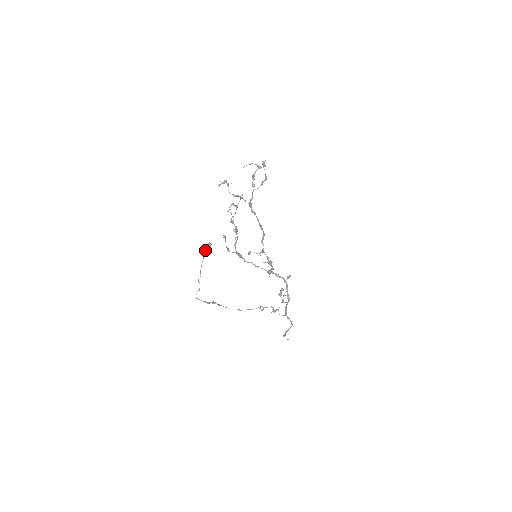
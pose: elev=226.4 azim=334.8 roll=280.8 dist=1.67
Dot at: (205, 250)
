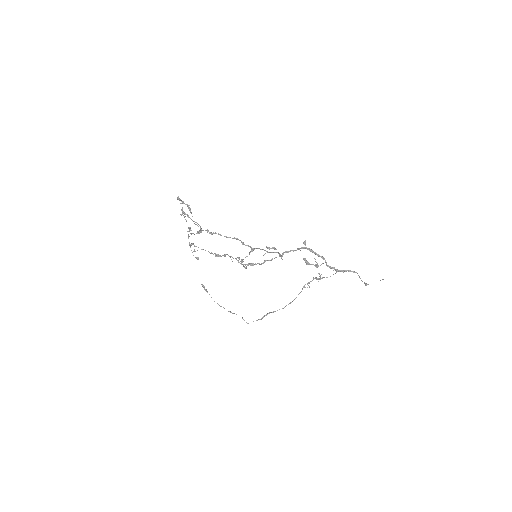
Dot at: occluded
